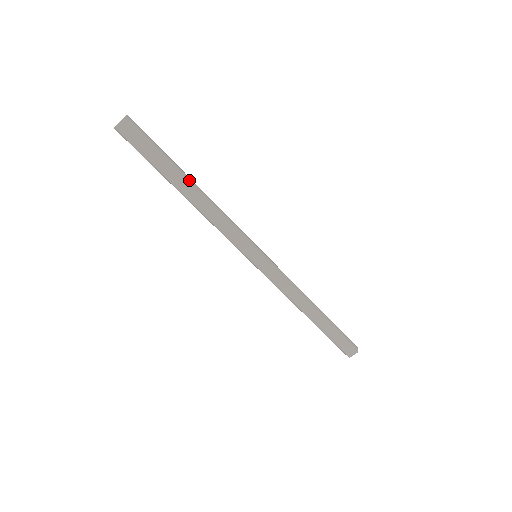
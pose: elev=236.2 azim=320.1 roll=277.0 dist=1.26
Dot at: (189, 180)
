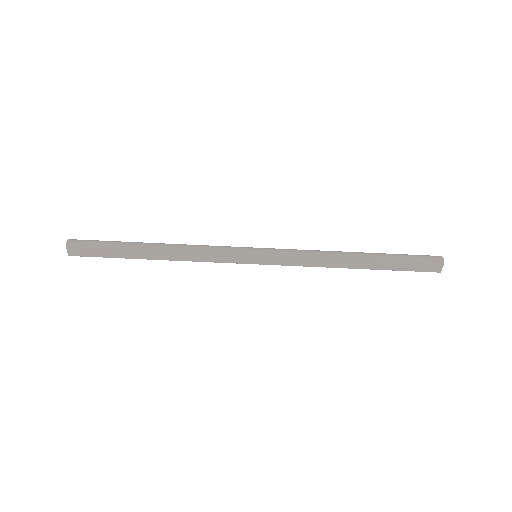
Dot at: (146, 247)
